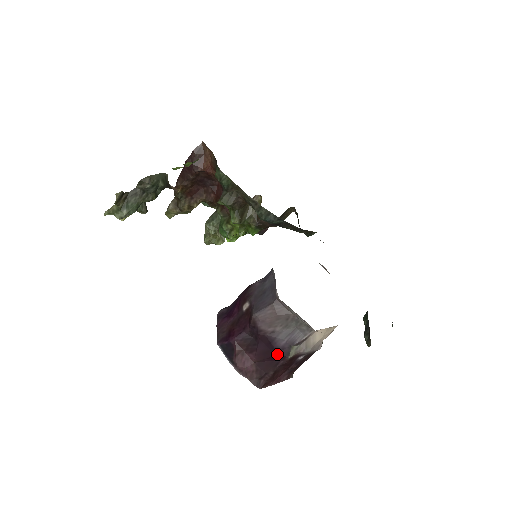
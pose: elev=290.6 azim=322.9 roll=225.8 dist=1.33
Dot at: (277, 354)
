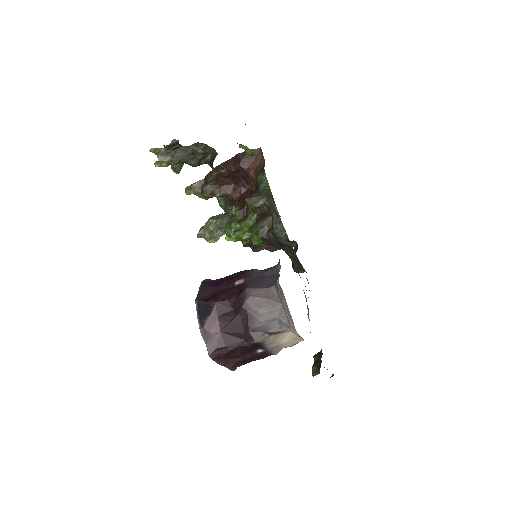
Dot at: (247, 333)
